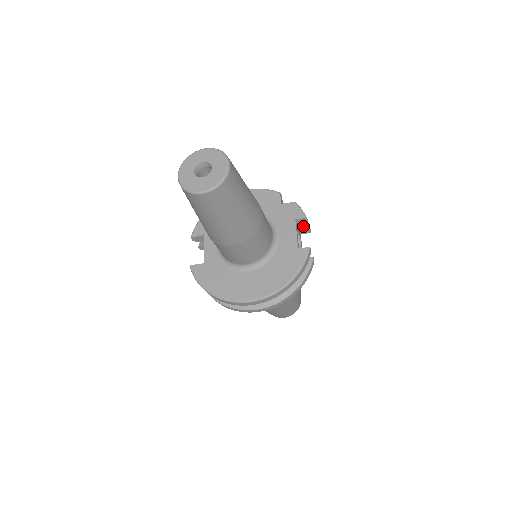
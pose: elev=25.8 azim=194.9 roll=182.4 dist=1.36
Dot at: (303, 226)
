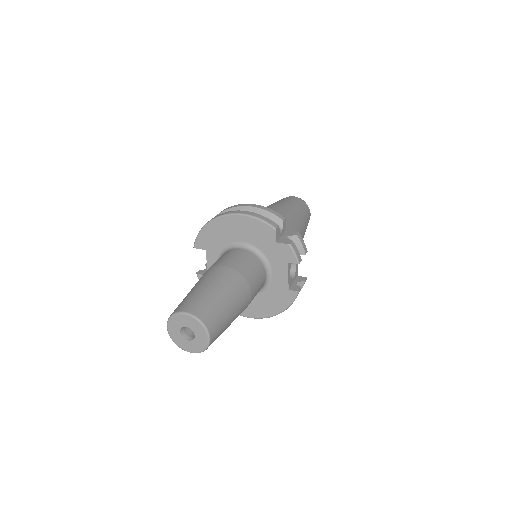
Dot at: occluded
